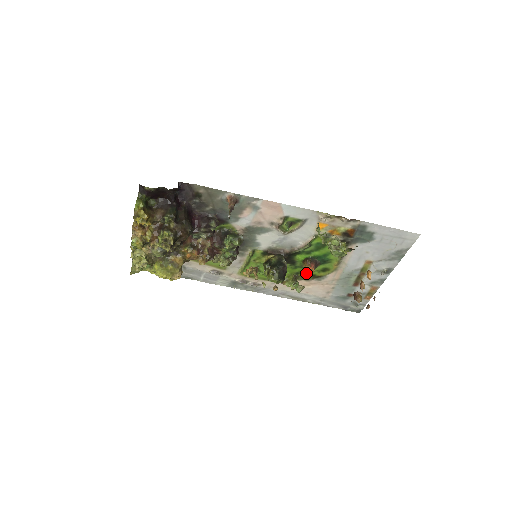
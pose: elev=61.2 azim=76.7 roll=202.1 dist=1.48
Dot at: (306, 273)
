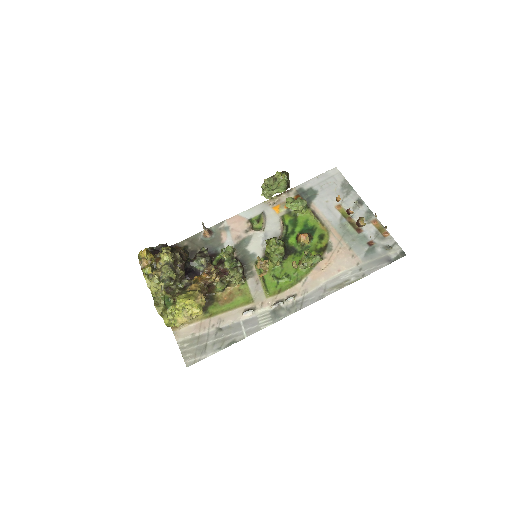
Dot at: (313, 252)
